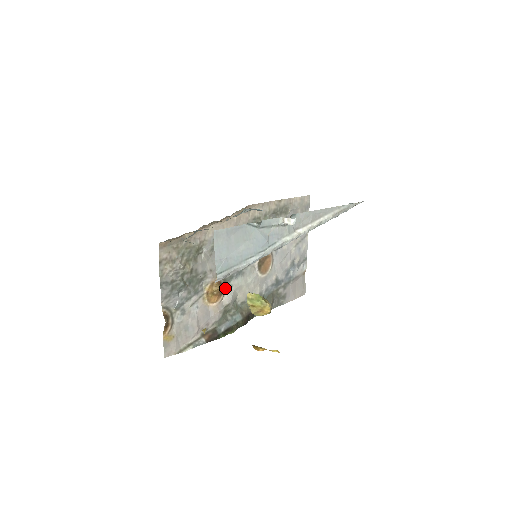
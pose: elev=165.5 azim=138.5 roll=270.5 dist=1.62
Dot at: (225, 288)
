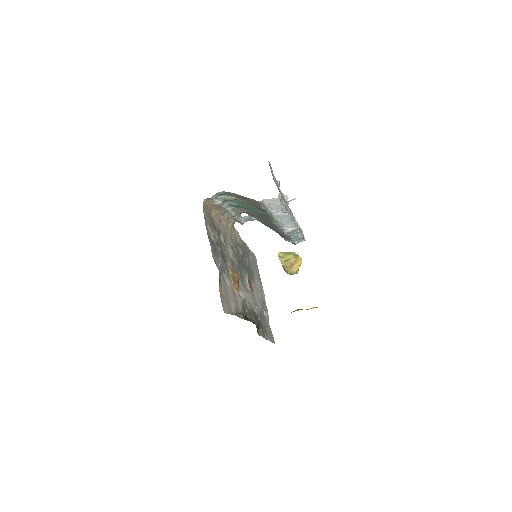
Dot at: occluded
